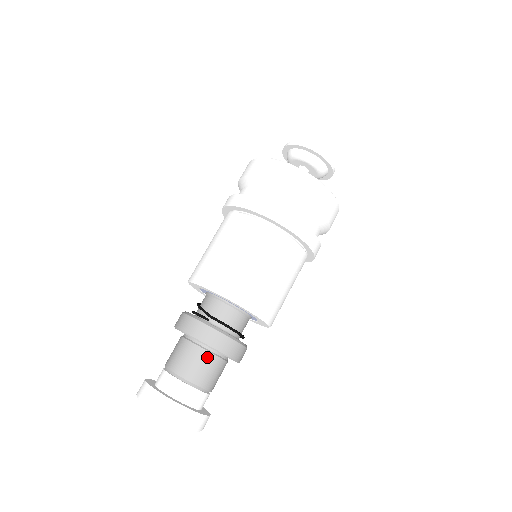
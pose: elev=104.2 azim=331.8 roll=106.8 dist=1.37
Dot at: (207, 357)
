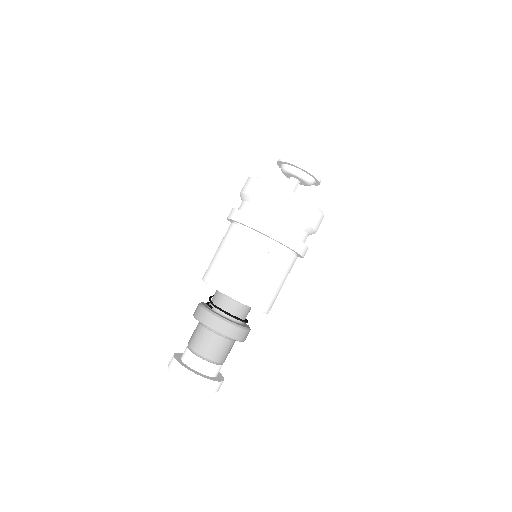
Dot at: (211, 336)
